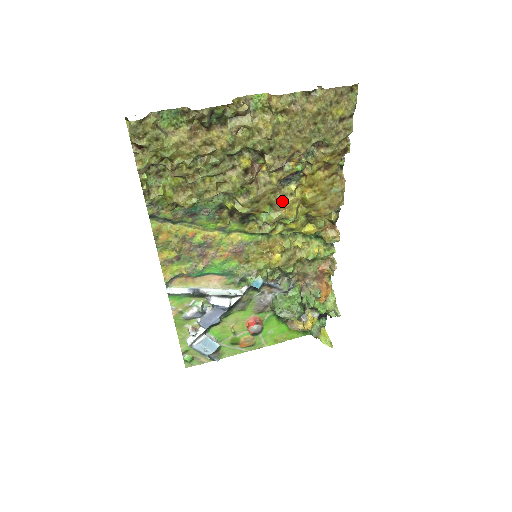
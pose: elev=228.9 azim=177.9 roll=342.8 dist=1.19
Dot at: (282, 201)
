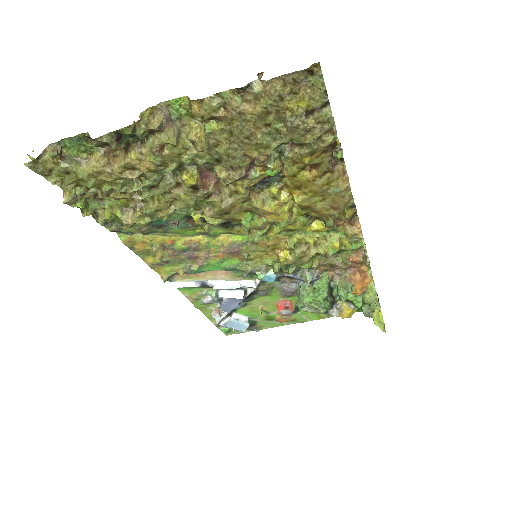
Dot at: (261, 208)
